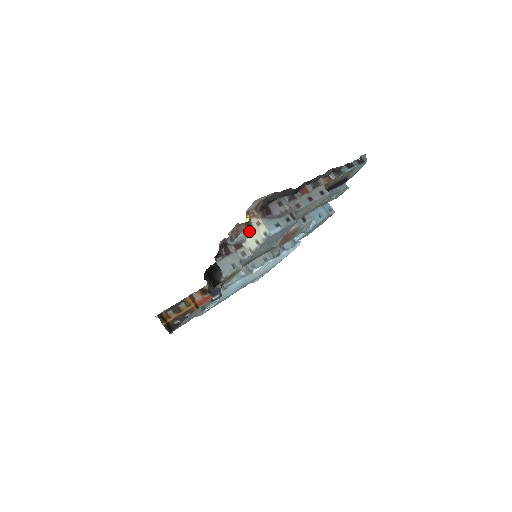
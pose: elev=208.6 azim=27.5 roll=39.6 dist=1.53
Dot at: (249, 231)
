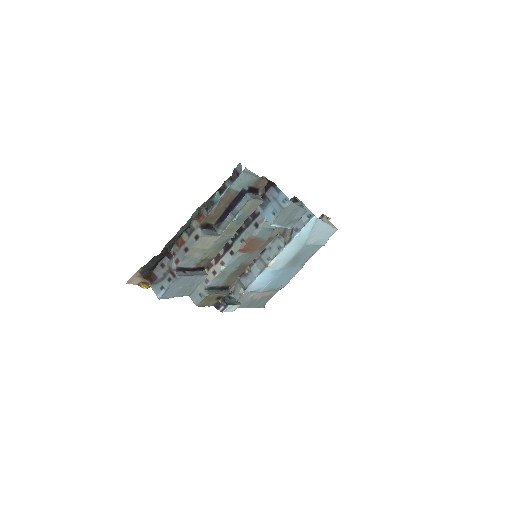
Dot at: occluded
